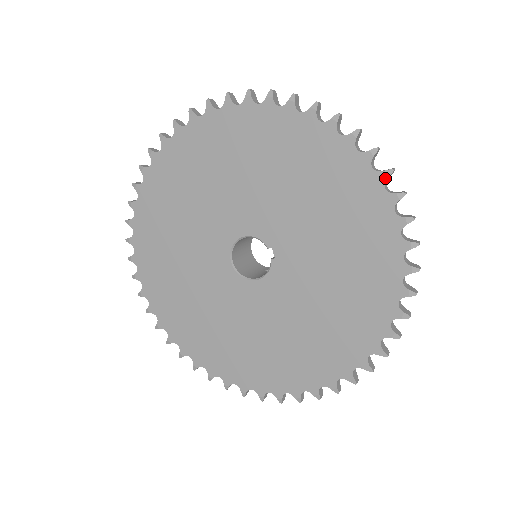
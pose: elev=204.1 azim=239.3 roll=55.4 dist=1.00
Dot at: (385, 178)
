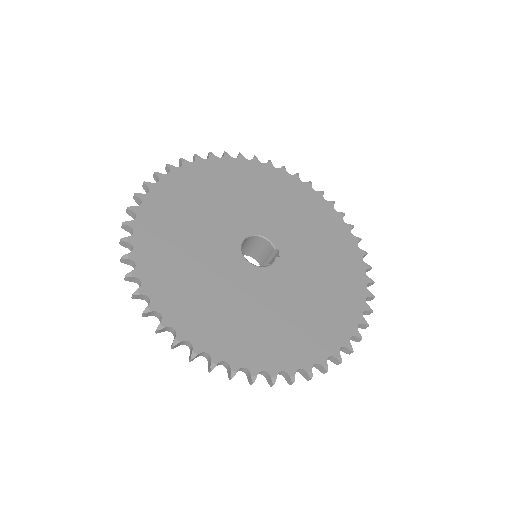
Dot at: (358, 241)
